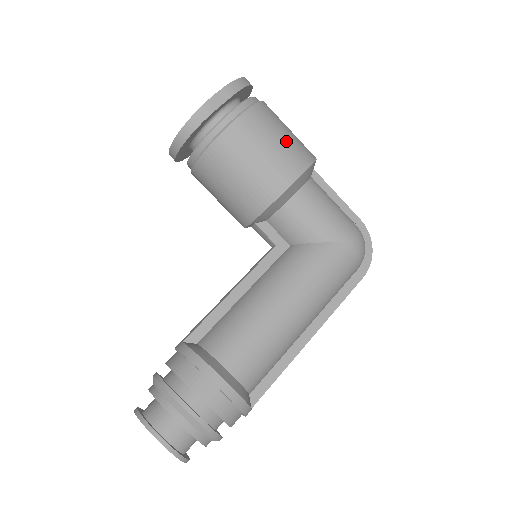
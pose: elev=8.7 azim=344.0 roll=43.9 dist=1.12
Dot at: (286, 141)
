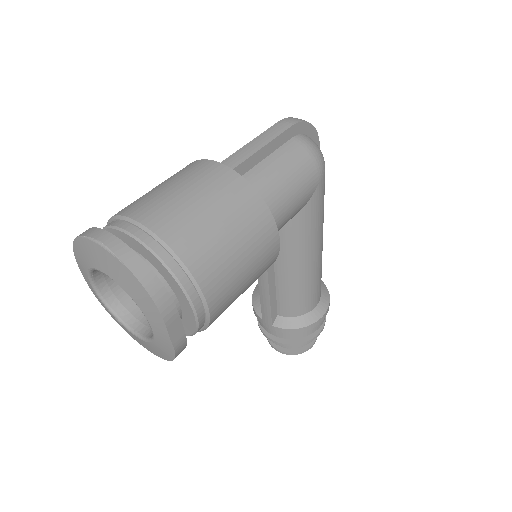
Dot at: (245, 245)
